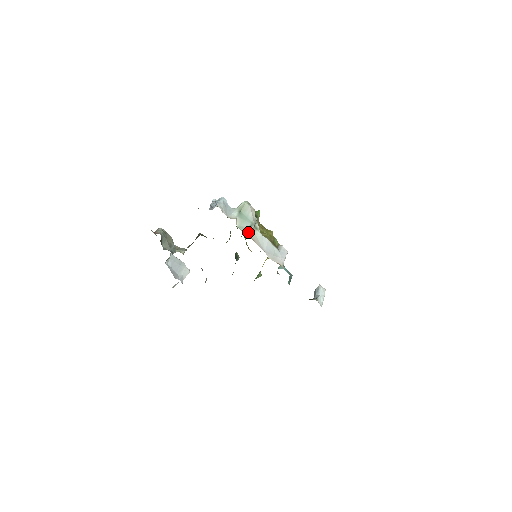
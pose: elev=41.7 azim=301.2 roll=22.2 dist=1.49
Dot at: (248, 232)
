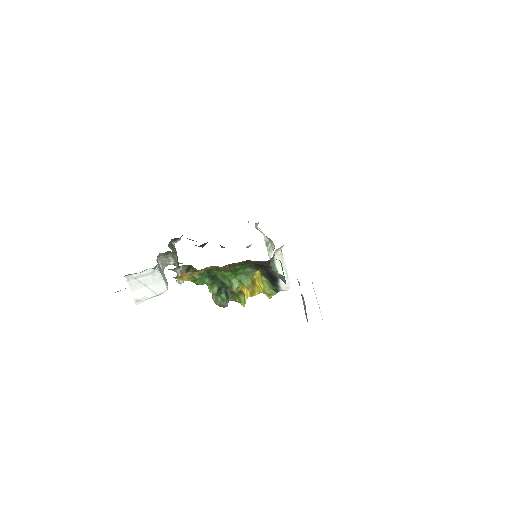
Dot at: (262, 233)
